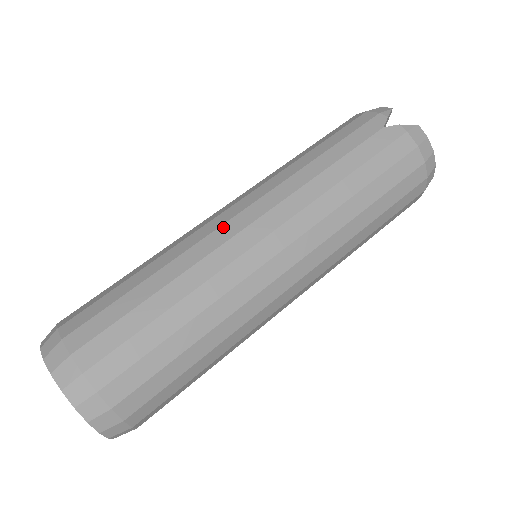
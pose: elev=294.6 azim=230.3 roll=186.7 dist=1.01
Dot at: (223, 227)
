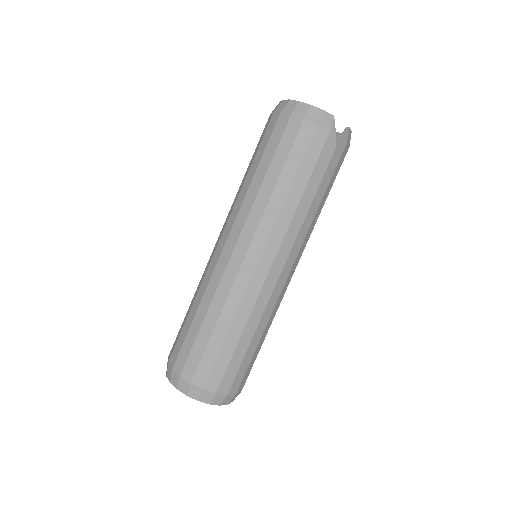
Dot at: (267, 282)
